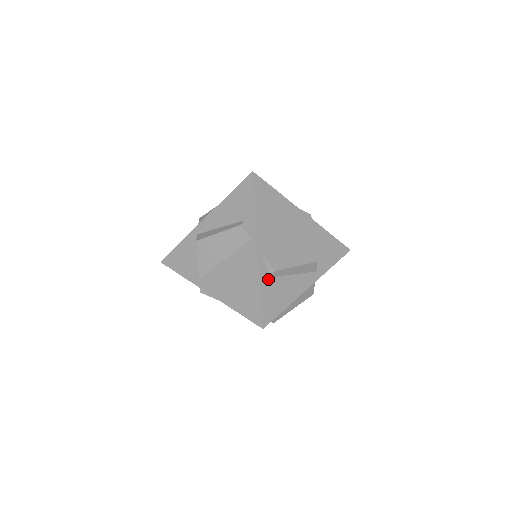
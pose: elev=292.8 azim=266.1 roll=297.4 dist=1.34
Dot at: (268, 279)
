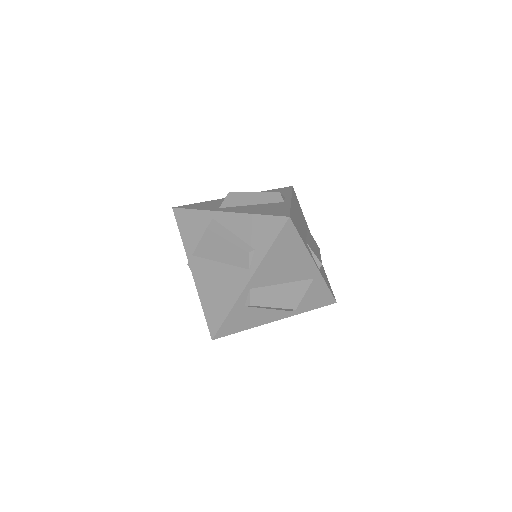
Dot at: (242, 307)
